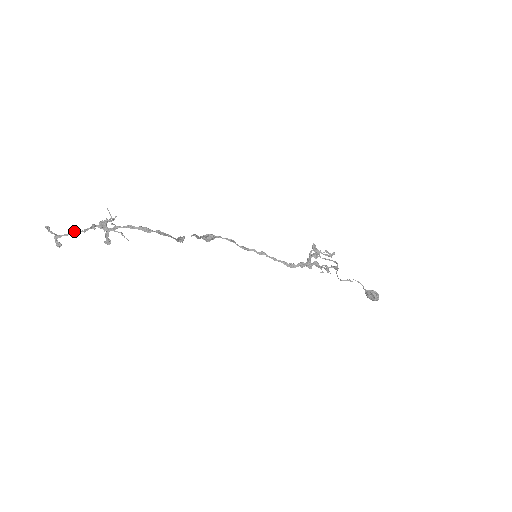
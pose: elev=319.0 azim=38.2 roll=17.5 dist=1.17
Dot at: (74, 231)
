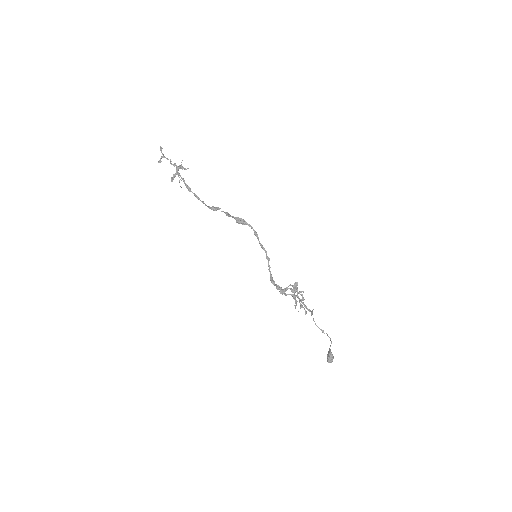
Dot at: (170, 160)
